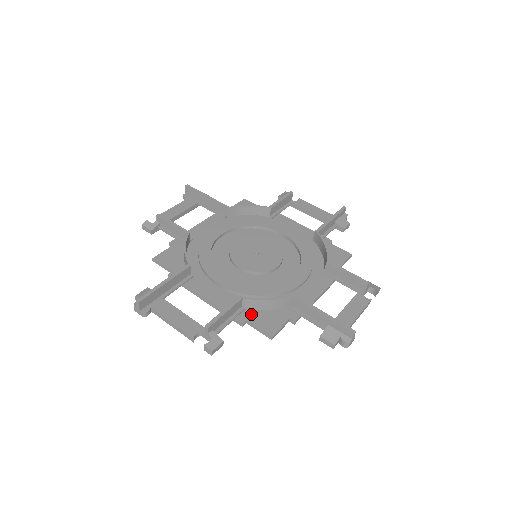
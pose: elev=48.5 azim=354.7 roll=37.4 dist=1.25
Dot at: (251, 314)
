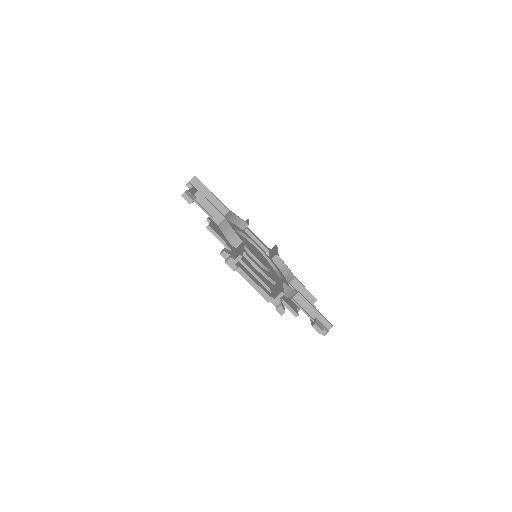
Dot at: (217, 226)
